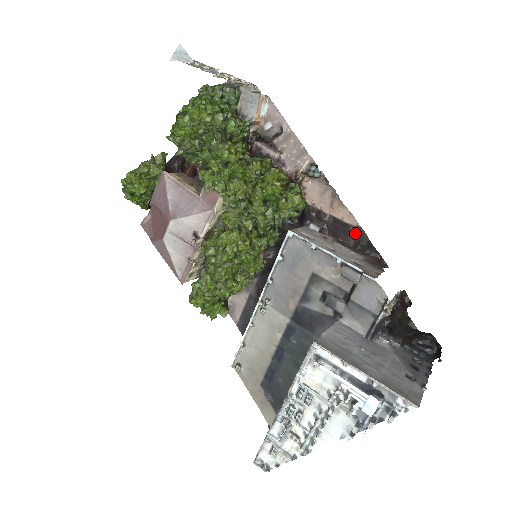
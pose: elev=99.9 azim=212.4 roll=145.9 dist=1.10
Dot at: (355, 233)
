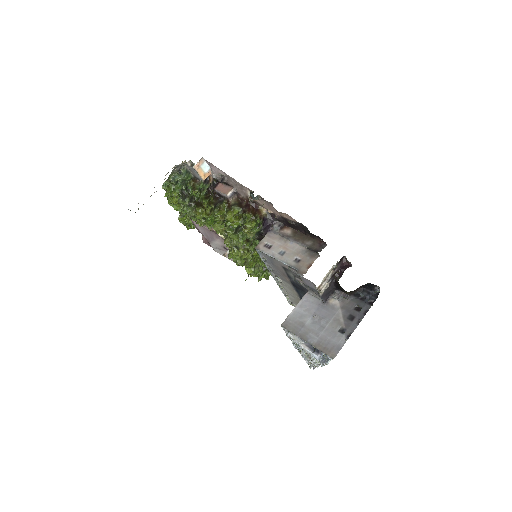
Dot at: (299, 226)
